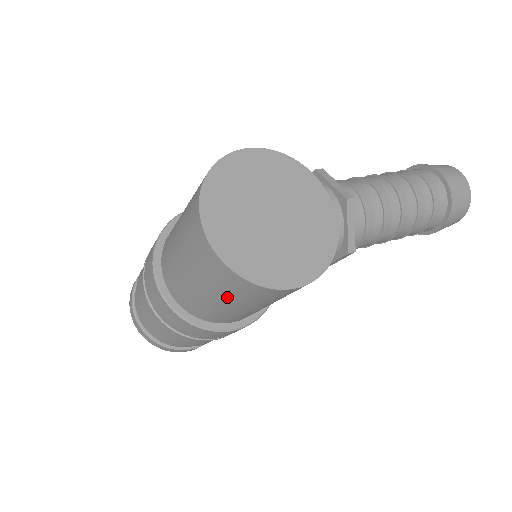
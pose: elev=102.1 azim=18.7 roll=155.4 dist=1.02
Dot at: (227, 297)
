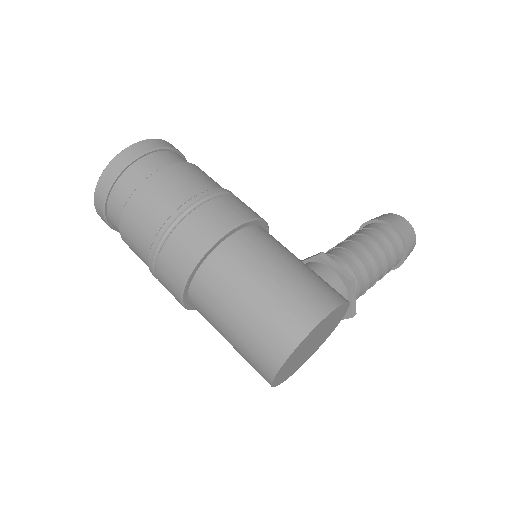
Dot at: occluded
